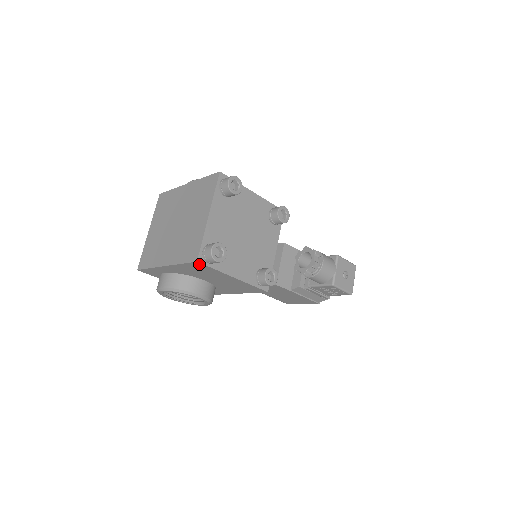
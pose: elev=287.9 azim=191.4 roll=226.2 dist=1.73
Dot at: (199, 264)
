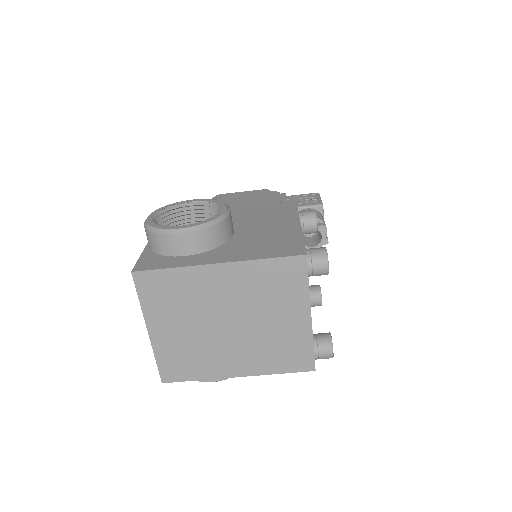
Dot at: occluded
